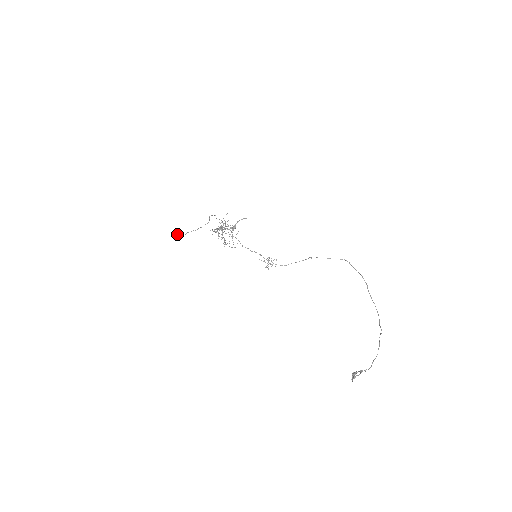
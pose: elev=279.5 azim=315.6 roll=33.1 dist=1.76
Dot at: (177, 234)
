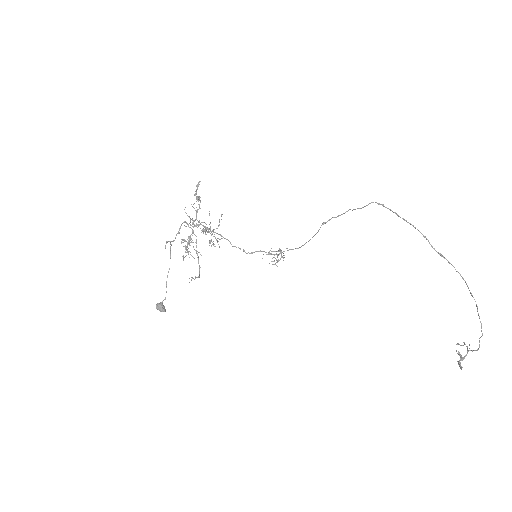
Dot at: (161, 310)
